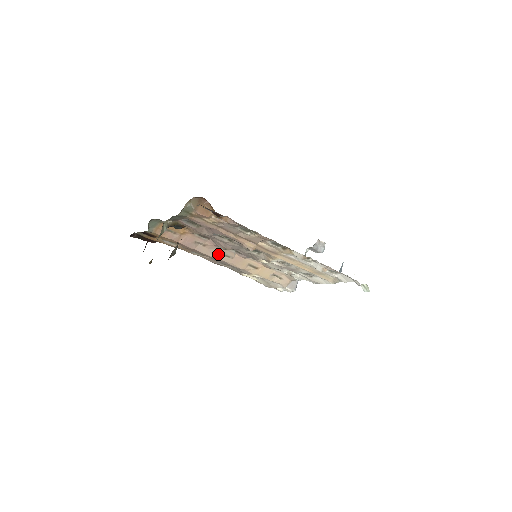
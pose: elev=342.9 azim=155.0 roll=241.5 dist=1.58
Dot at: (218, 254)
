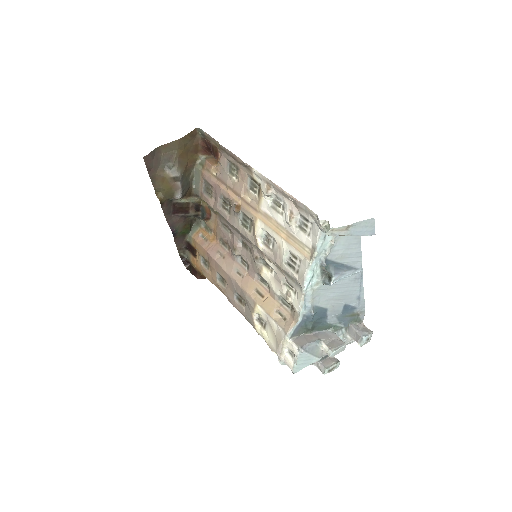
Dot at: (232, 269)
